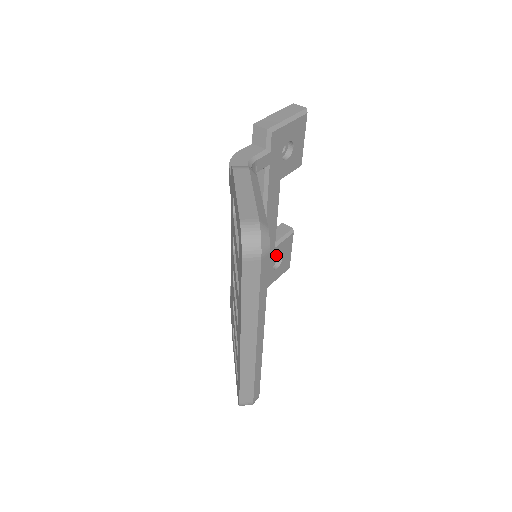
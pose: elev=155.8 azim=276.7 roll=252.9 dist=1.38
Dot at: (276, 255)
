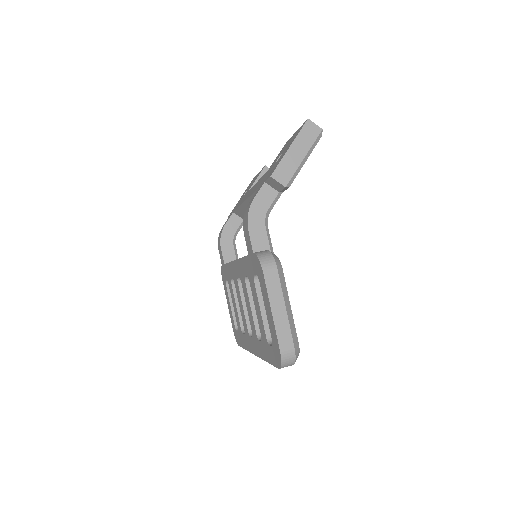
Dot at: occluded
